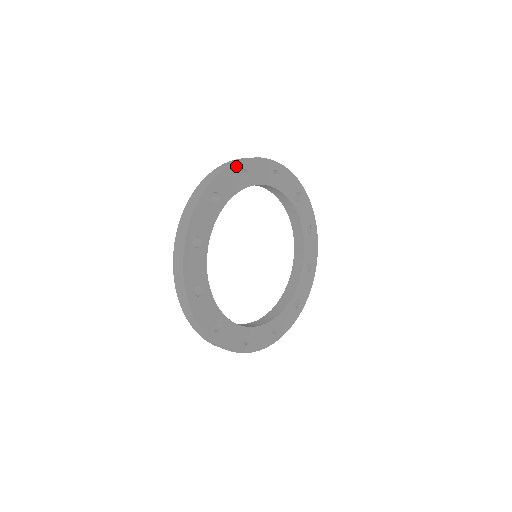
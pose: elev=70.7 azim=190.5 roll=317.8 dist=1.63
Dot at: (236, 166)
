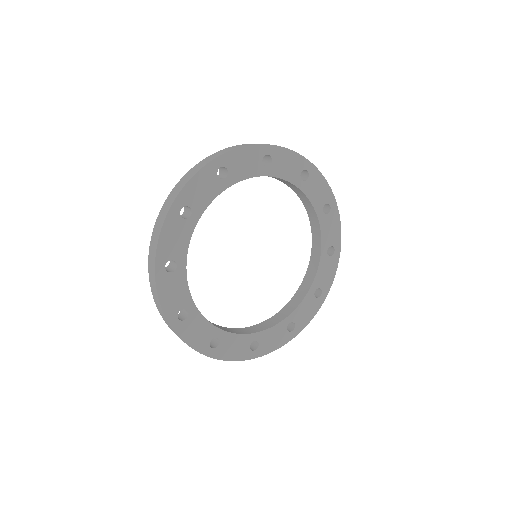
Dot at: (170, 217)
